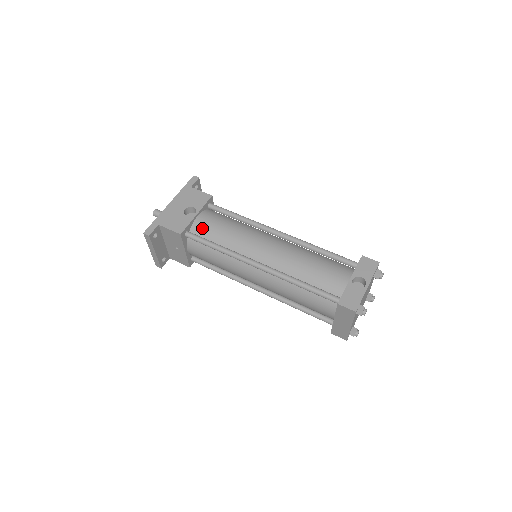
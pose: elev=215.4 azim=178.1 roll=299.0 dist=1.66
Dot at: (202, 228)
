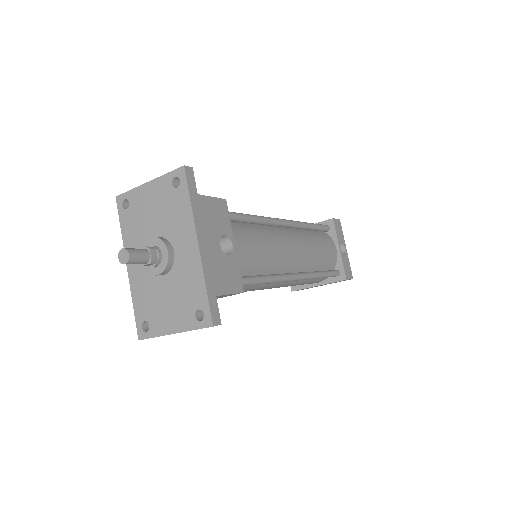
Dot at: (243, 262)
